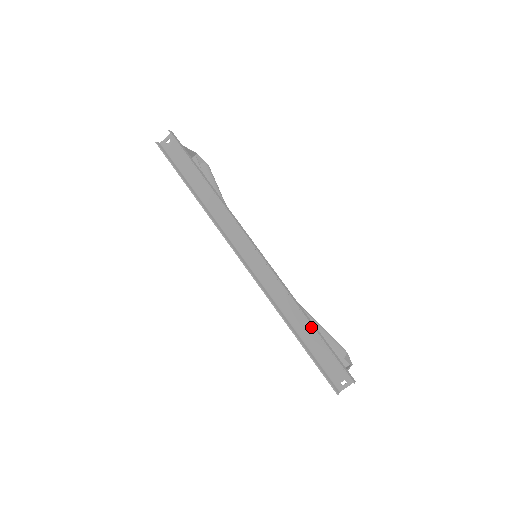
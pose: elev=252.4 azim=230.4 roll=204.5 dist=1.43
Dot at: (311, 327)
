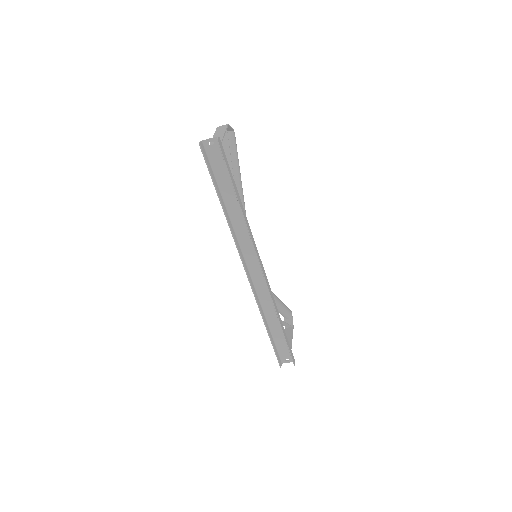
Dot at: (280, 326)
